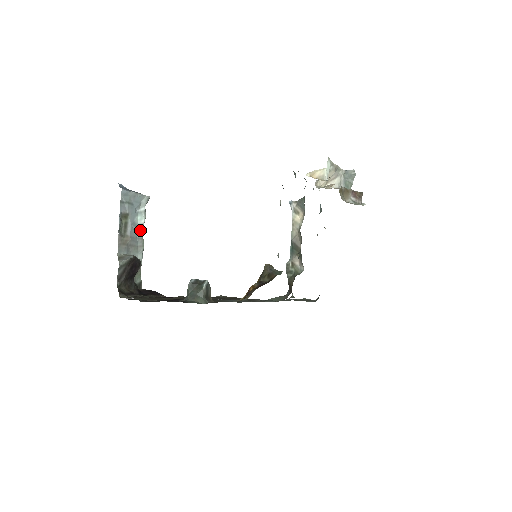
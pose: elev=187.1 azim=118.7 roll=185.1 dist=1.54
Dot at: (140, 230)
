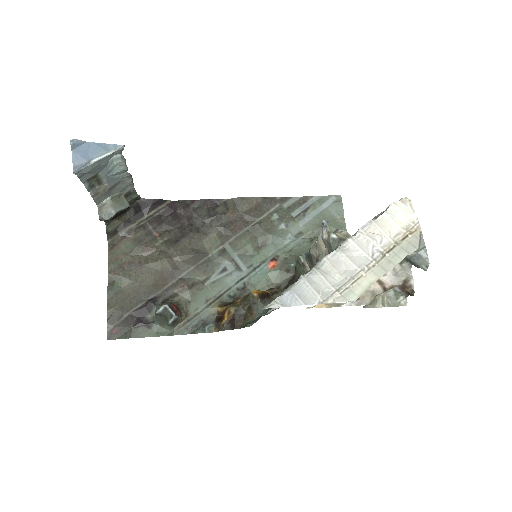
Dot at: (121, 171)
